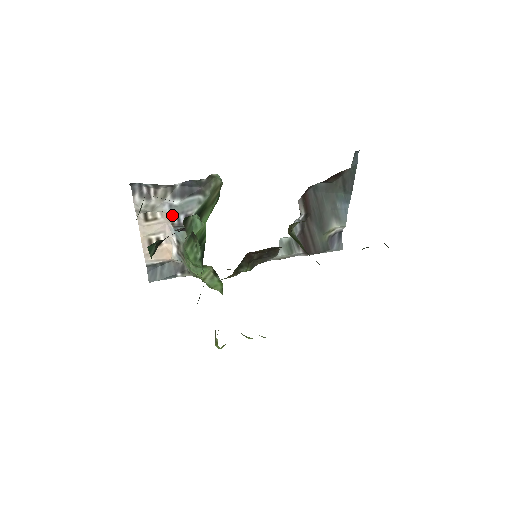
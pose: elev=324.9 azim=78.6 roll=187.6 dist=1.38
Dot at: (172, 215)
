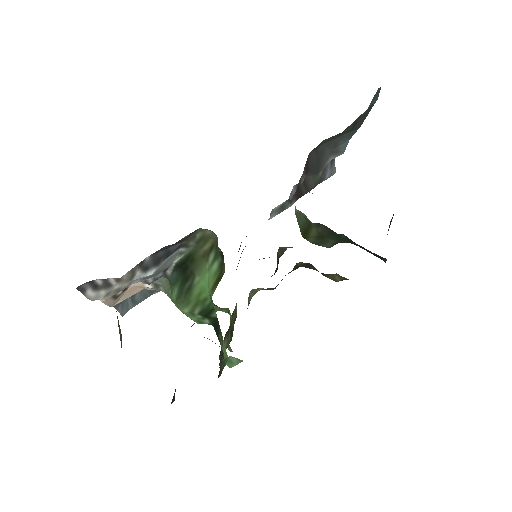
Dot at: (145, 280)
